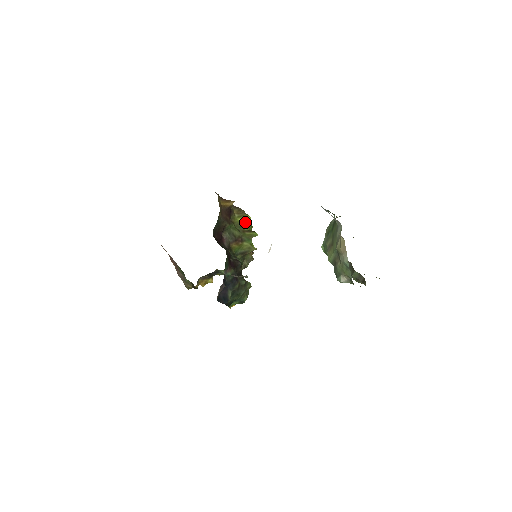
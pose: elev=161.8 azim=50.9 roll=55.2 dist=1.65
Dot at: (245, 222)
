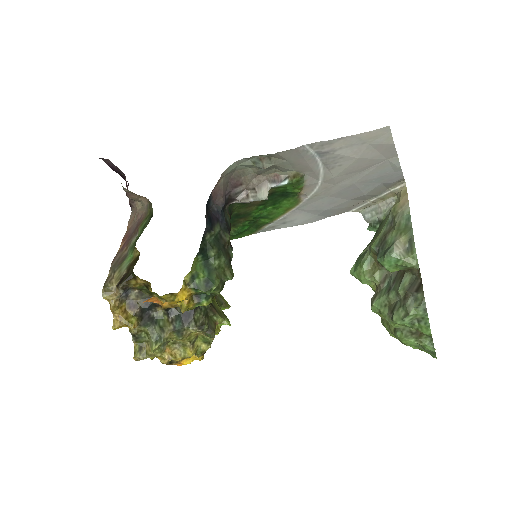
Dot at: (223, 300)
